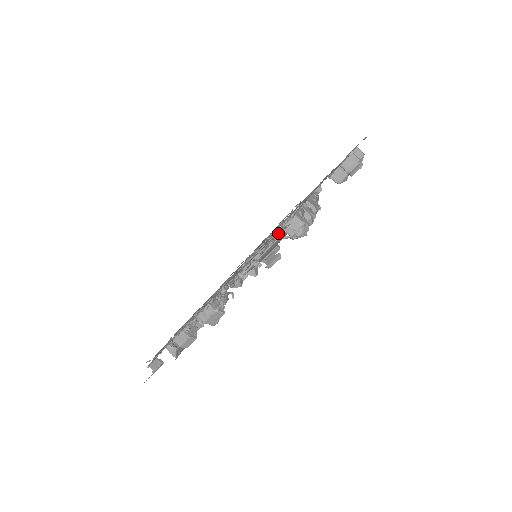
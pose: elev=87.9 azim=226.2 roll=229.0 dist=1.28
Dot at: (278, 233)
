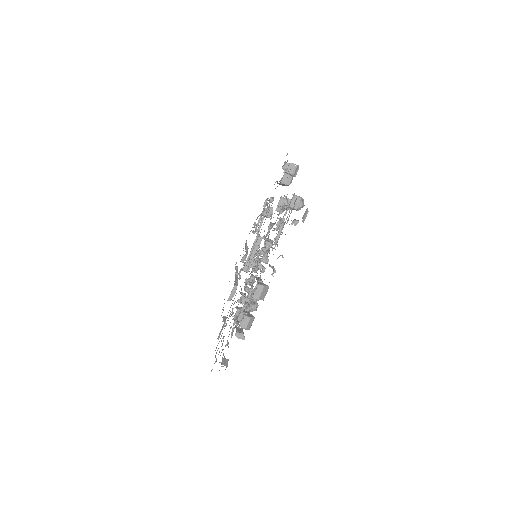
Dot at: (294, 204)
